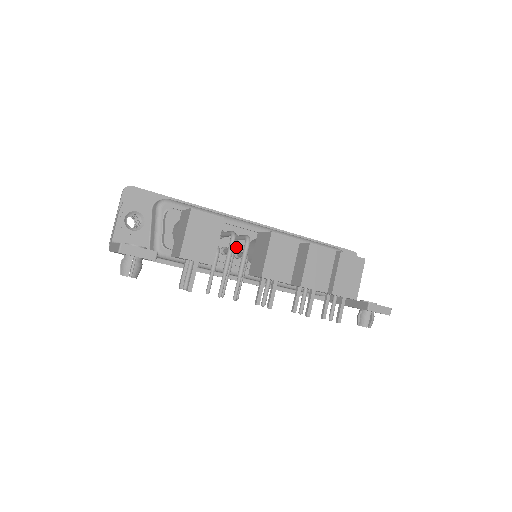
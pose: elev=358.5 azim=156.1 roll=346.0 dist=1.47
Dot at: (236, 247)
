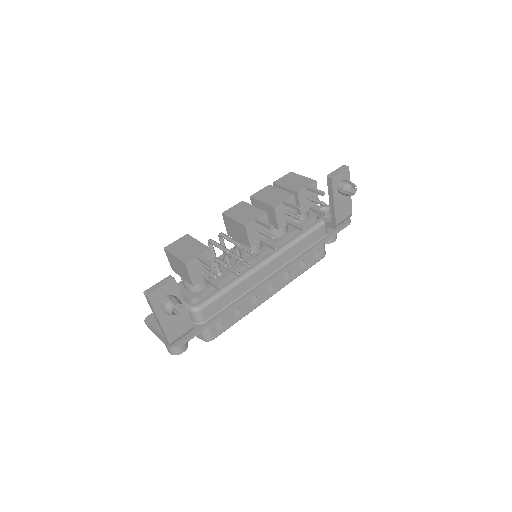
Dot at: (234, 260)
